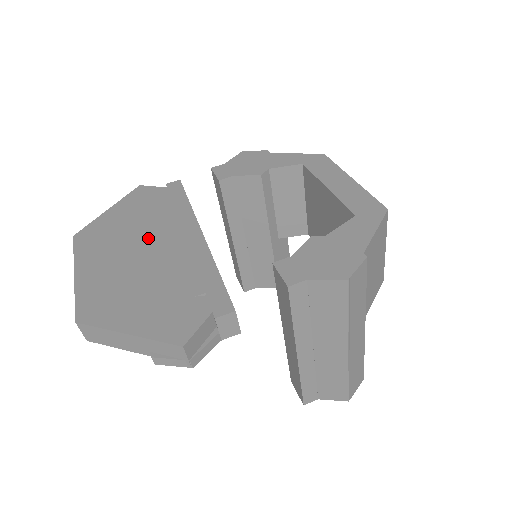
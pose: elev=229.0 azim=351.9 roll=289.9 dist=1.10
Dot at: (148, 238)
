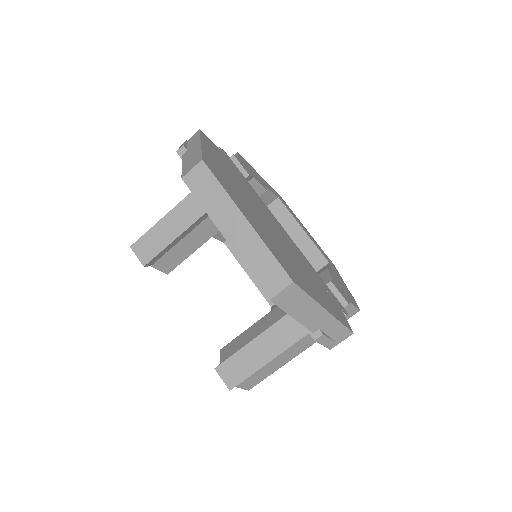
Dot at: (260, 210)
